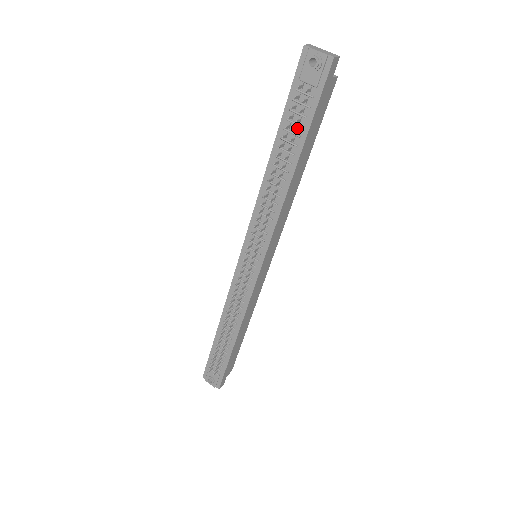
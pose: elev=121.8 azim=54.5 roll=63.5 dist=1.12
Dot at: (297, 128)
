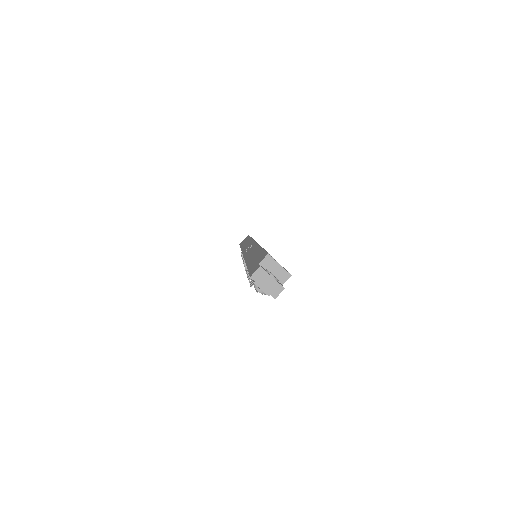
Dot at: occluded
